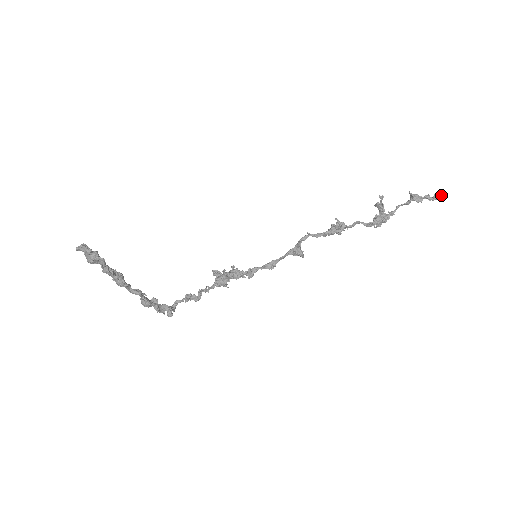
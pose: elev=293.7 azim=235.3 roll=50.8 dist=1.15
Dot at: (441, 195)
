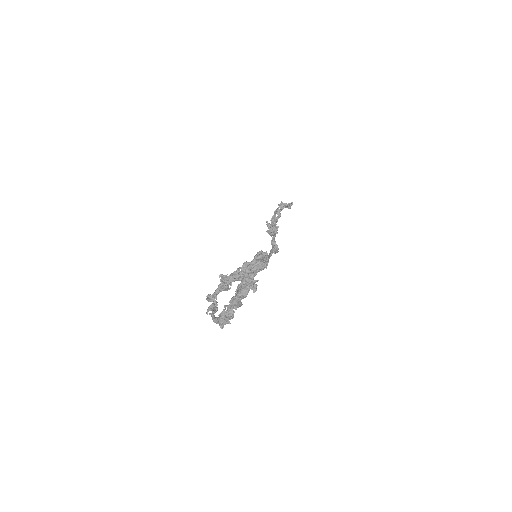
Dot at: occluded
